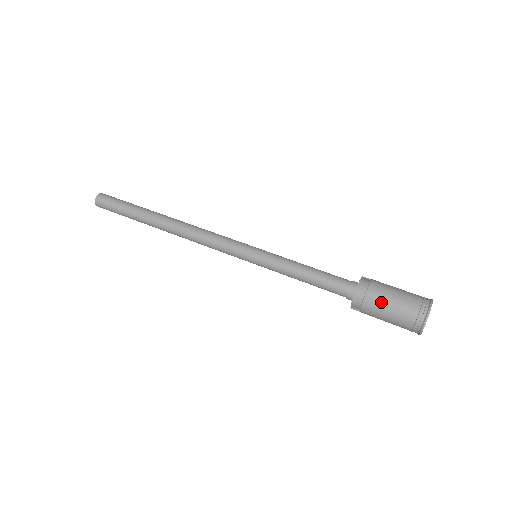
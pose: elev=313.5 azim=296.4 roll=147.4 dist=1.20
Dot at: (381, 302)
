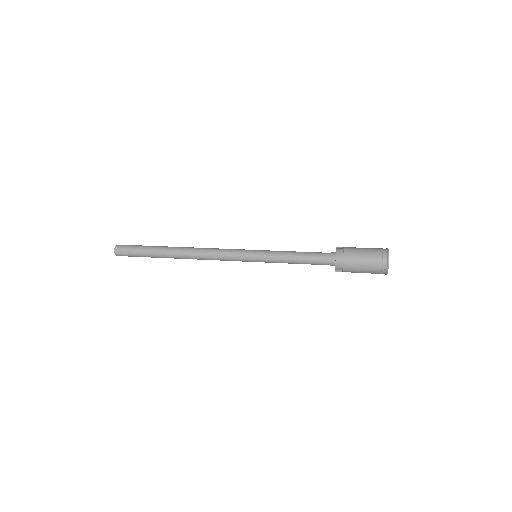
Dot at: (355, 260)
